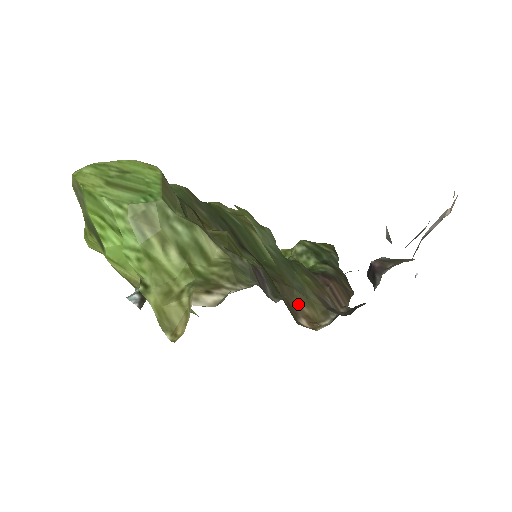
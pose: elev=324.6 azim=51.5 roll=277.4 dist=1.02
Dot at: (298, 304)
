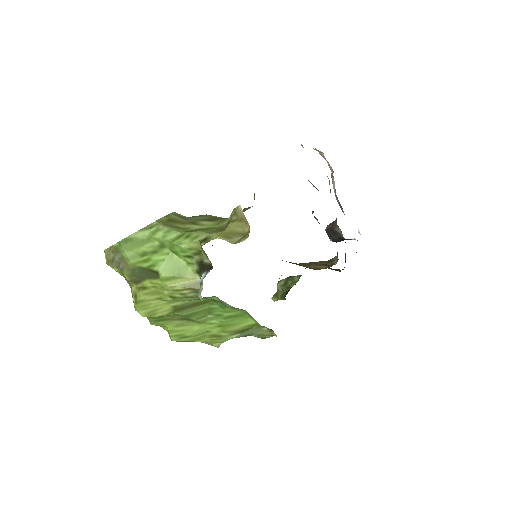
Dot at: (309, 266)
